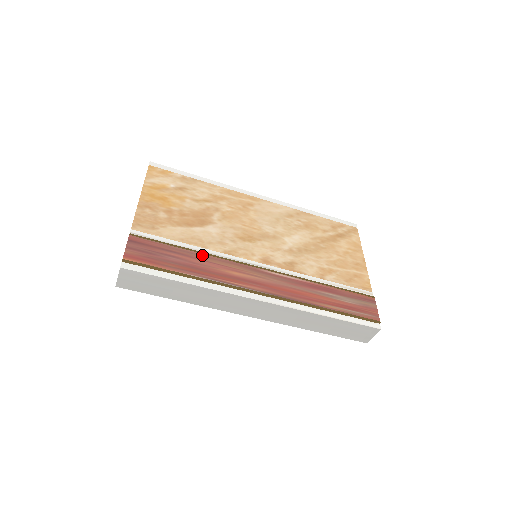
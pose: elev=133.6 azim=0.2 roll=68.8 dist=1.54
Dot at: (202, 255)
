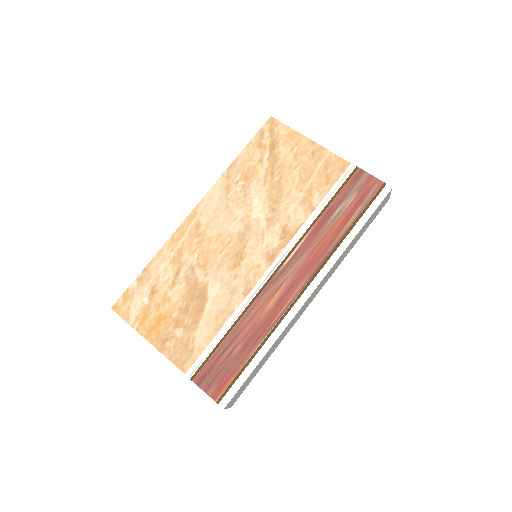
Dot at: (240, 322)
